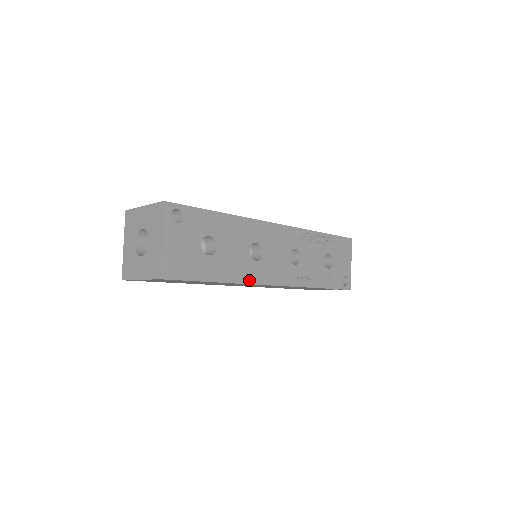
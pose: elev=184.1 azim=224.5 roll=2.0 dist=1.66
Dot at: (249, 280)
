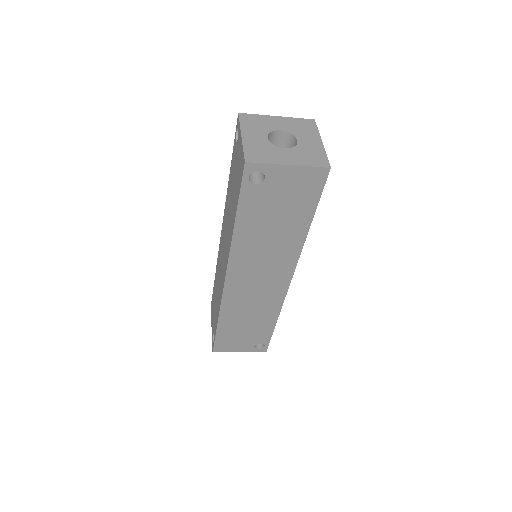
Dot at: occluded
